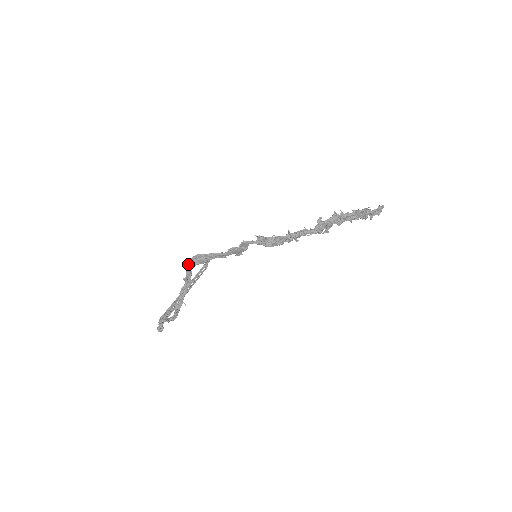
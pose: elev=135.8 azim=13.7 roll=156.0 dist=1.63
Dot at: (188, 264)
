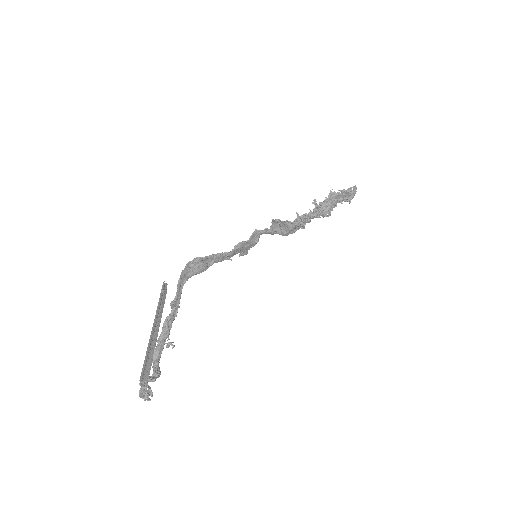
Dot at: (181, 276)
